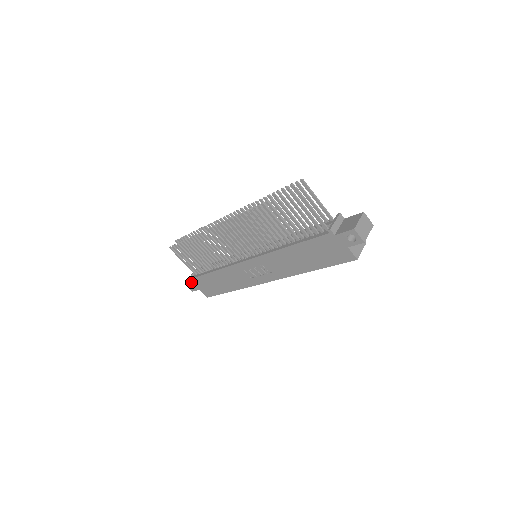
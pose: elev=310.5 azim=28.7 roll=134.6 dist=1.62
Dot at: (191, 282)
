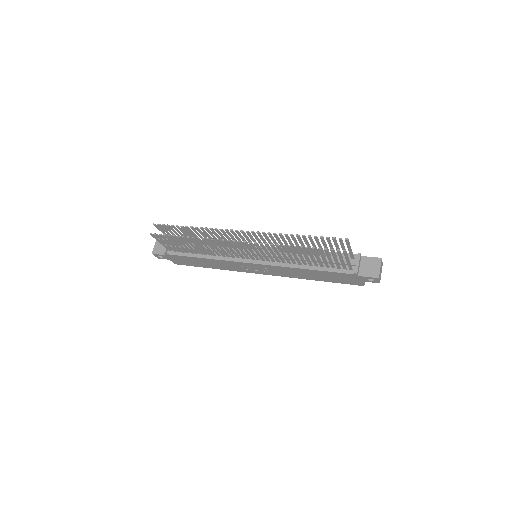
Dot at: (162, 255)
